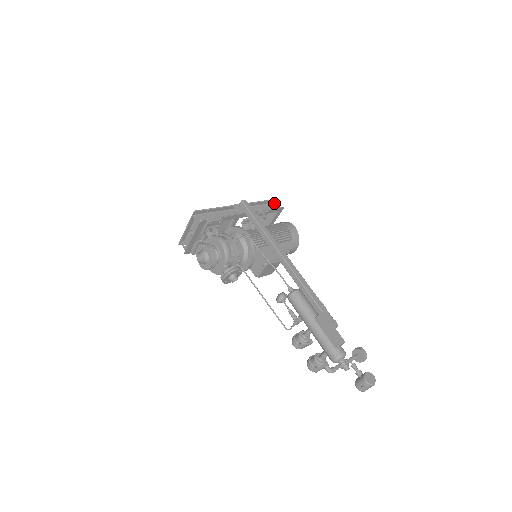
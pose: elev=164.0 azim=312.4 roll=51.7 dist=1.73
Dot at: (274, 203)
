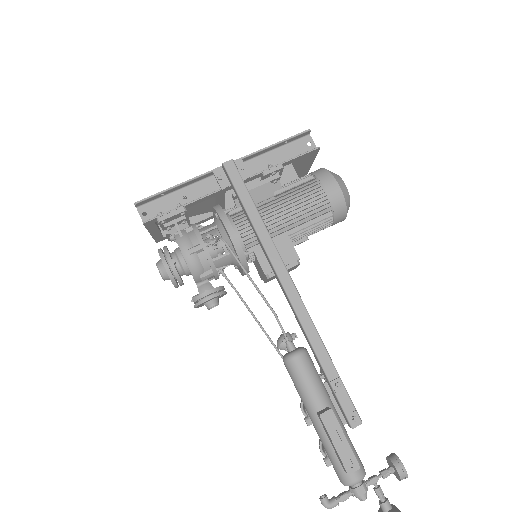
Dot at: (304, 136)
